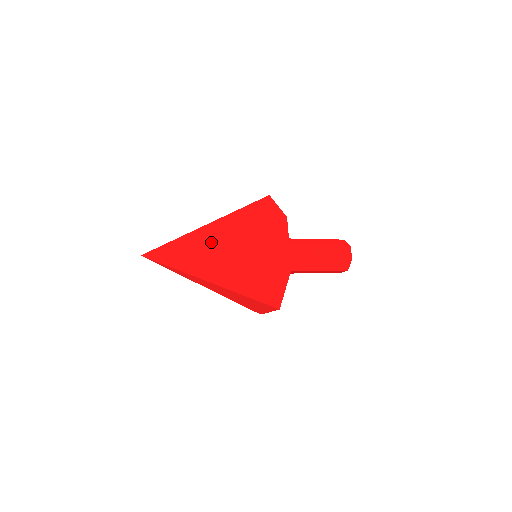
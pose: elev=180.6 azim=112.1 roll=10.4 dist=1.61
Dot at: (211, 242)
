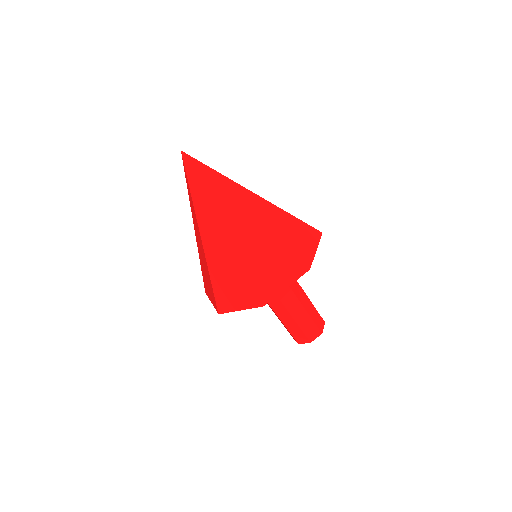
Dot at: occluded
